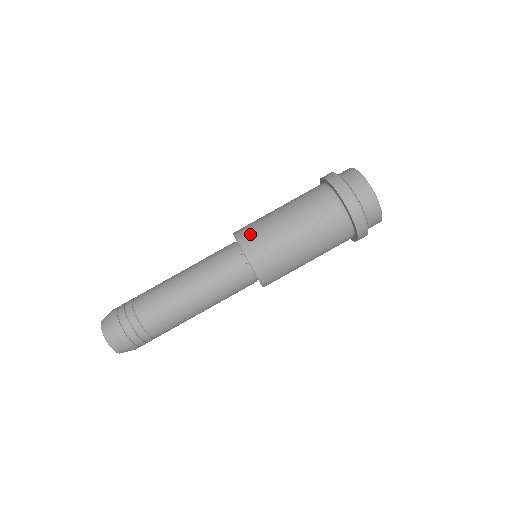
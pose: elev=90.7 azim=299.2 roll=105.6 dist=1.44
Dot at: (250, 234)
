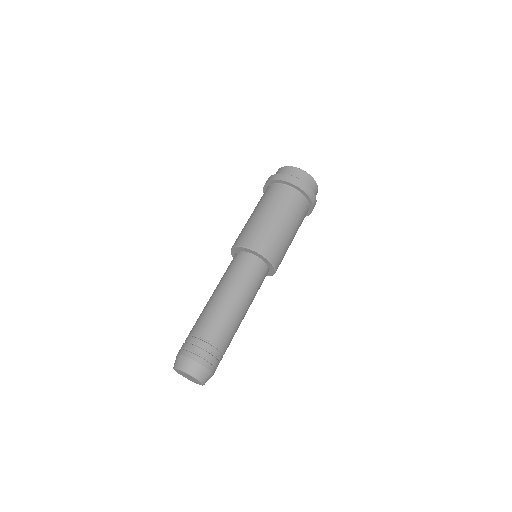
Dot at: occluded
